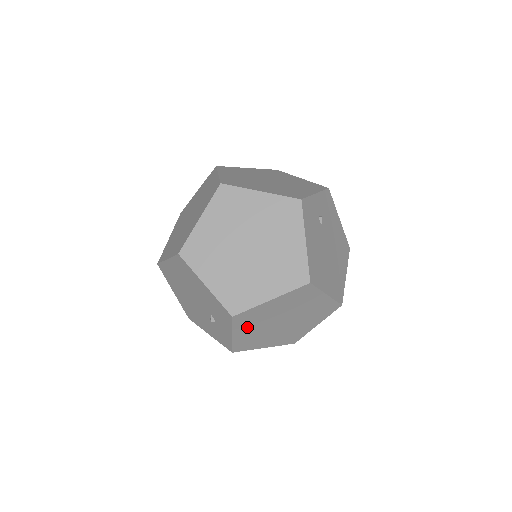
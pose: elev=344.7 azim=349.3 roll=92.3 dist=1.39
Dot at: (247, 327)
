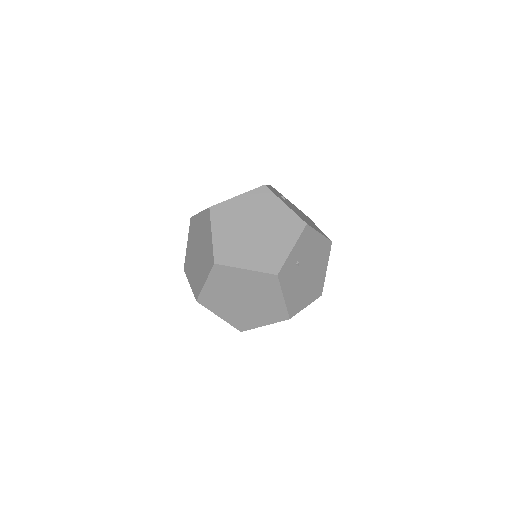
Dot at: occluded
